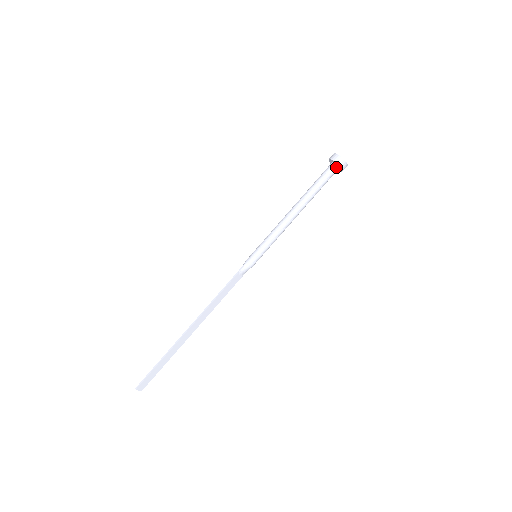
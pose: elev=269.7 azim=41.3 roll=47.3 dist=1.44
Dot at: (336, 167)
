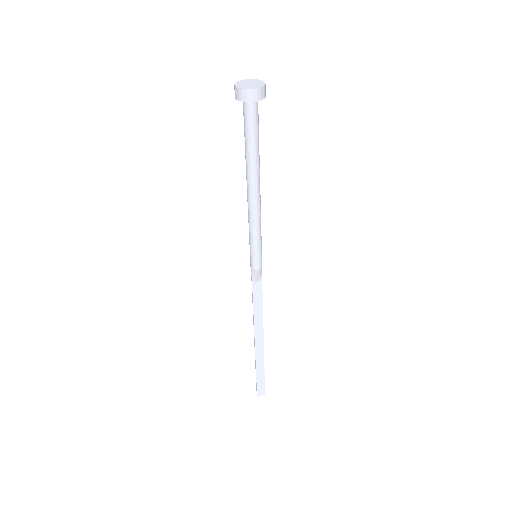
Dot at: (249, 103)
